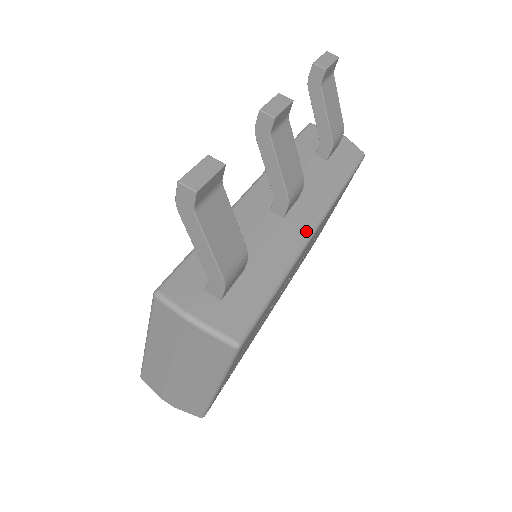
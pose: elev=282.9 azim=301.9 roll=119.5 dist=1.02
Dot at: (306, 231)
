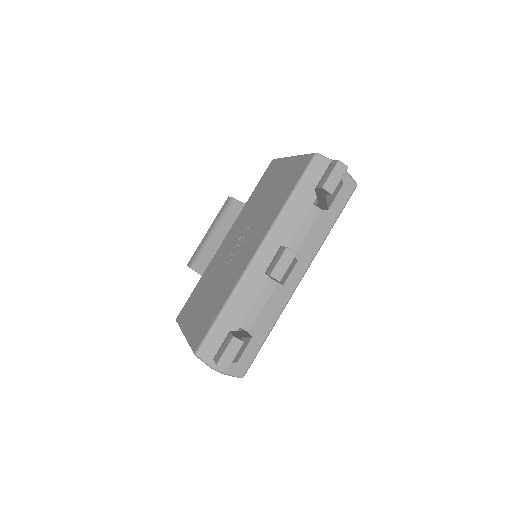
Dot at: (293, 287)
